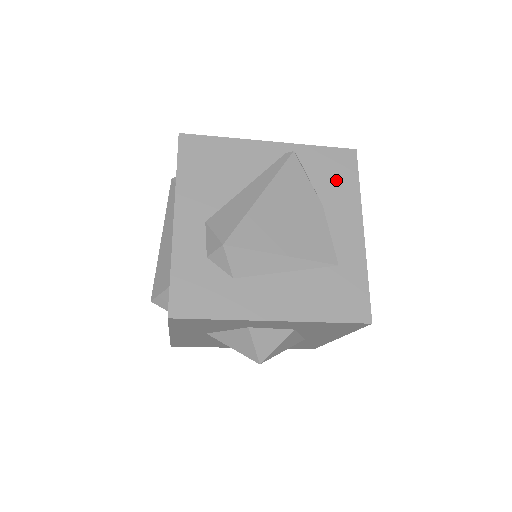
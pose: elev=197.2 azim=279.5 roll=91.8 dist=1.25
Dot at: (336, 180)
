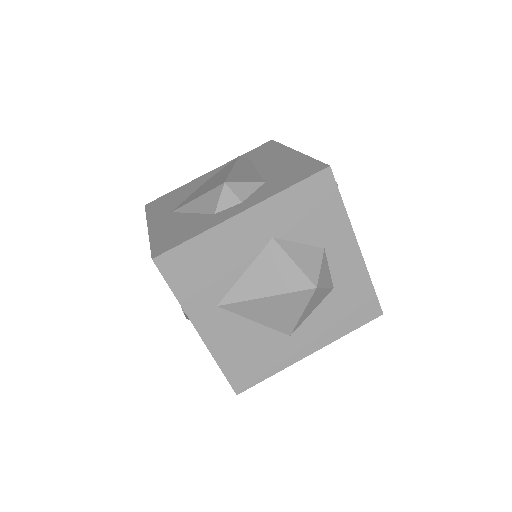
Dot at: occluded
